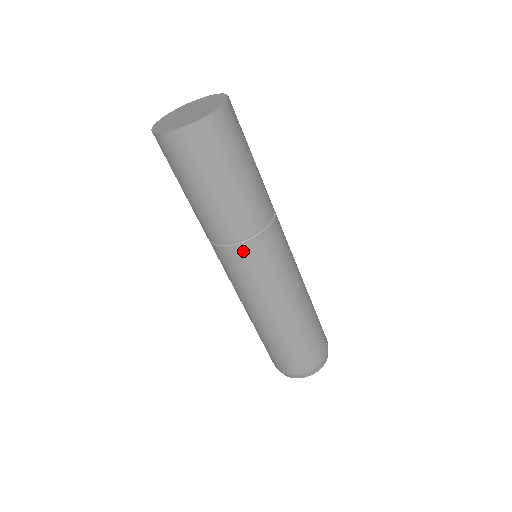
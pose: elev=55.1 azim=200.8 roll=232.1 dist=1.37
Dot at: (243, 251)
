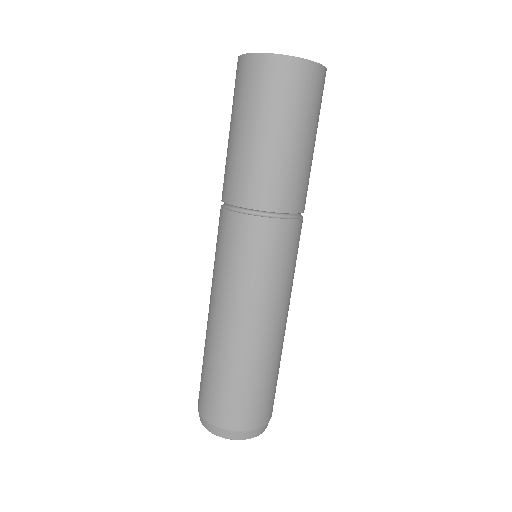
Dot at: (271, 227)
